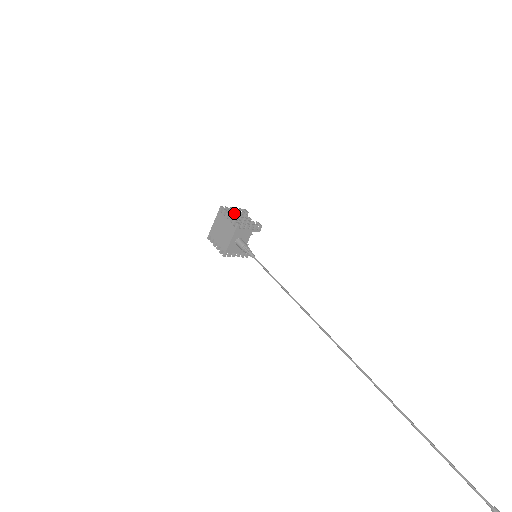
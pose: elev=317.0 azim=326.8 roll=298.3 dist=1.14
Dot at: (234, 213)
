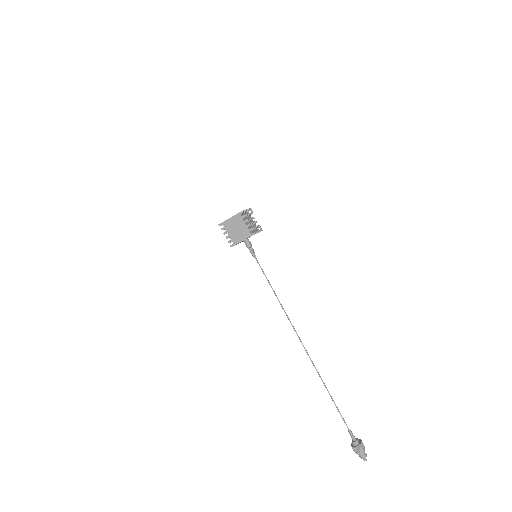
Dot at: occluded
